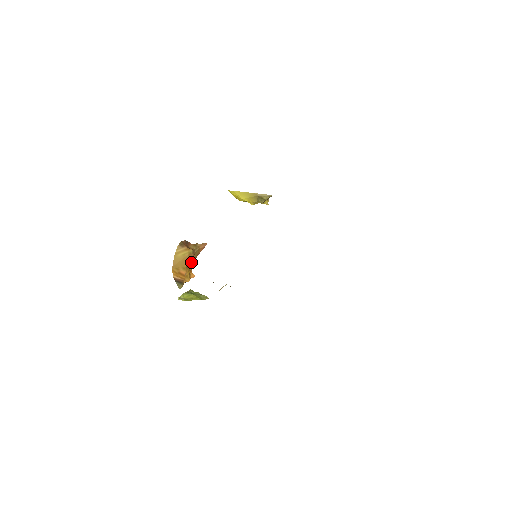
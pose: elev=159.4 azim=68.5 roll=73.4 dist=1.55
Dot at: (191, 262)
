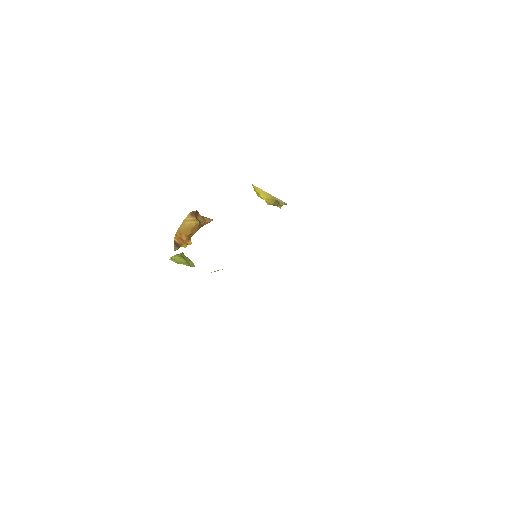
Dot at: (194, 231)
